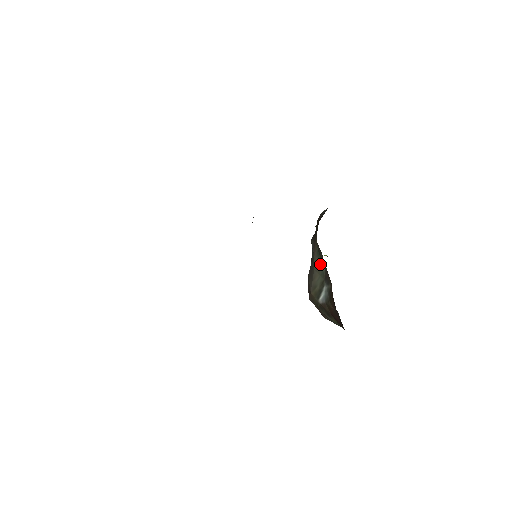
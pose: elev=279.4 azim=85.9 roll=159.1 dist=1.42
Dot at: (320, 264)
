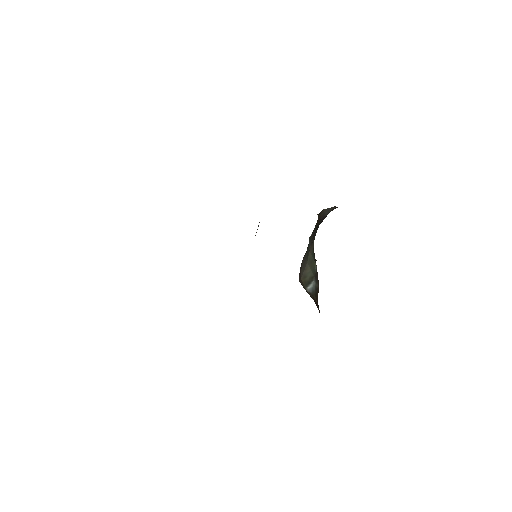
Dot at: (313, 263)
